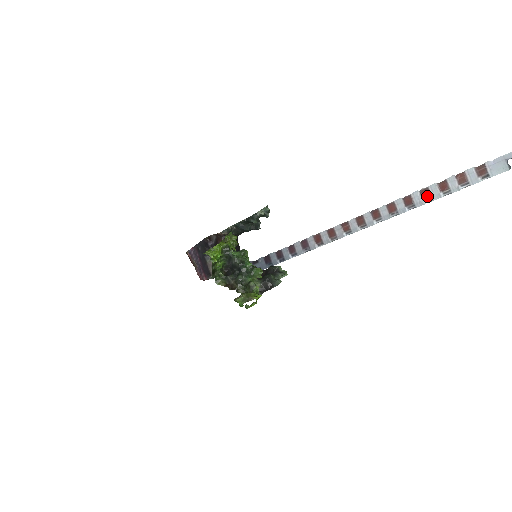
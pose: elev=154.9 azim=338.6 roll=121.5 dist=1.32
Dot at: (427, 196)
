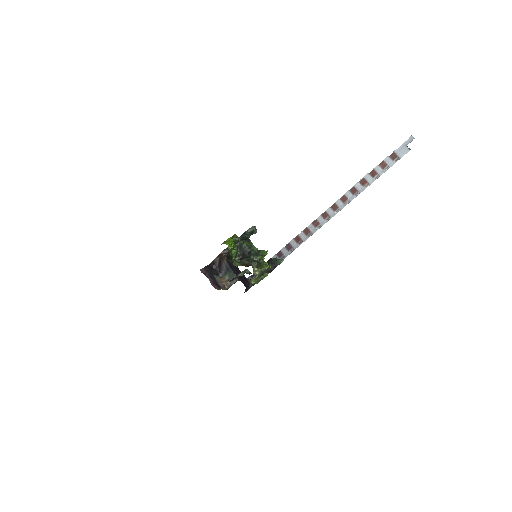
Dot at: (365, 183)
